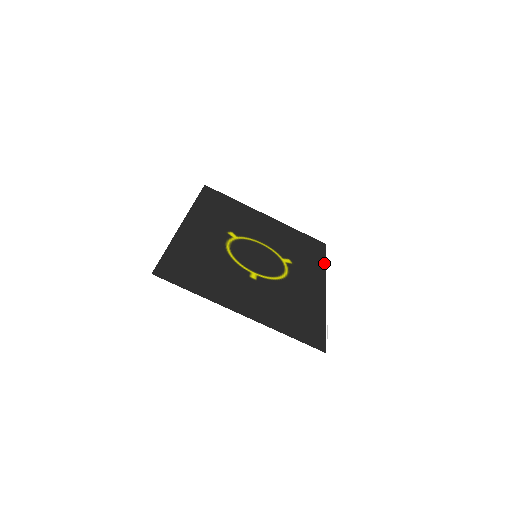
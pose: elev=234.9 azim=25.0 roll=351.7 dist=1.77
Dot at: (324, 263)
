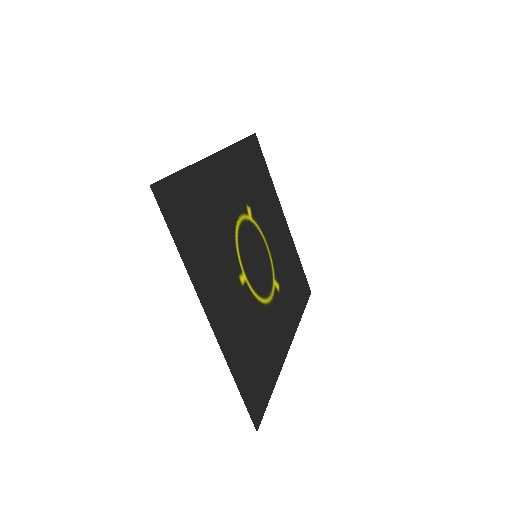
Dot at: (302, 313)
